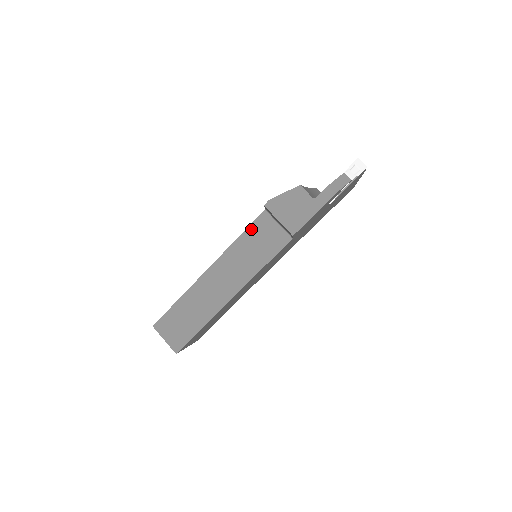
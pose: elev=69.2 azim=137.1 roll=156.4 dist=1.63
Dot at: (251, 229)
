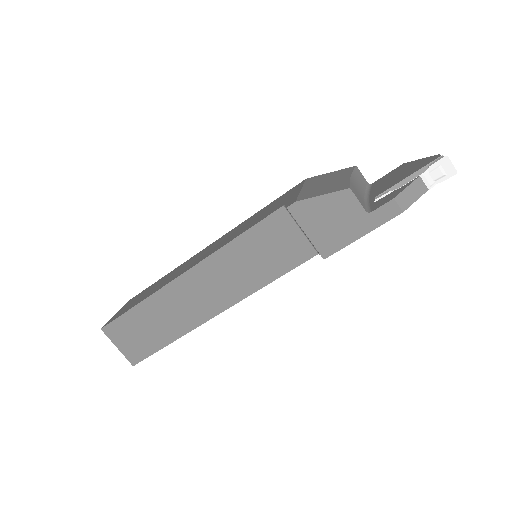
Dot at: (258, 229)
